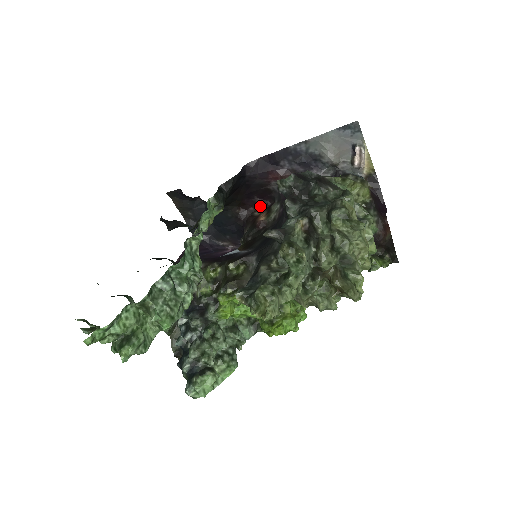
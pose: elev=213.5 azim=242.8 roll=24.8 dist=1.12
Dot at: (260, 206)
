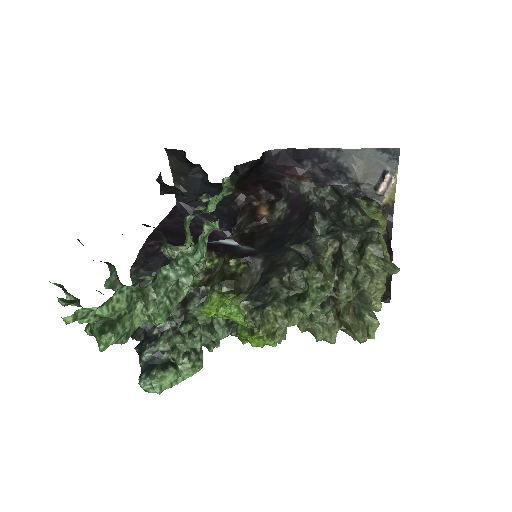
Dot at: (262, 197)
